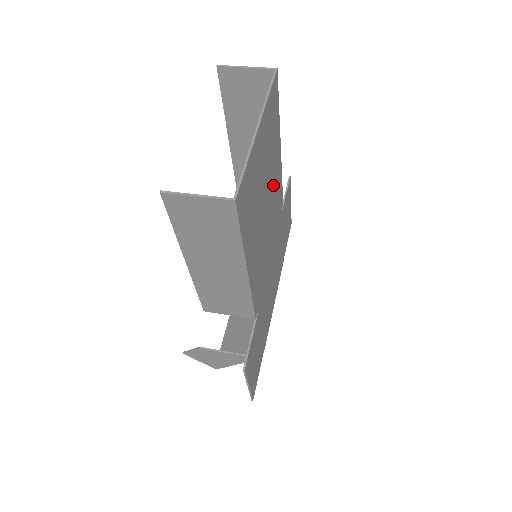
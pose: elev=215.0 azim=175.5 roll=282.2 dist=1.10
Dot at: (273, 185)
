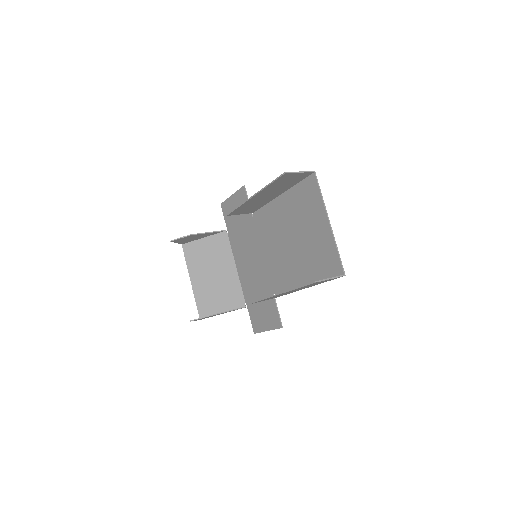
Dot at: (284, 221)
